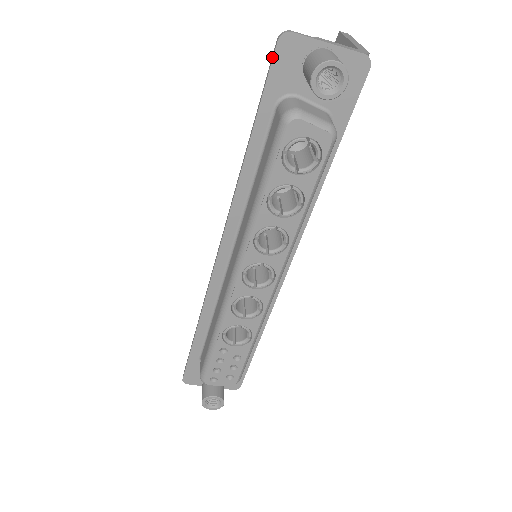
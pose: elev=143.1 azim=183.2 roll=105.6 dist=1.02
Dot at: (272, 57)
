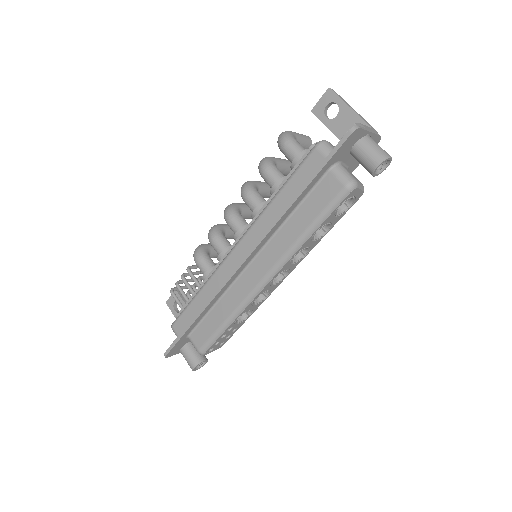
Dot at: (342, 142)
